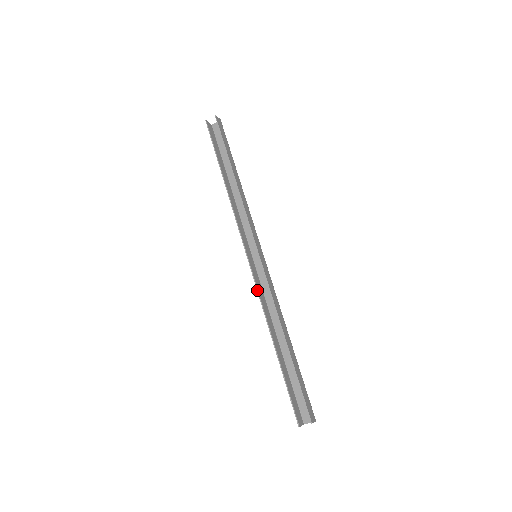
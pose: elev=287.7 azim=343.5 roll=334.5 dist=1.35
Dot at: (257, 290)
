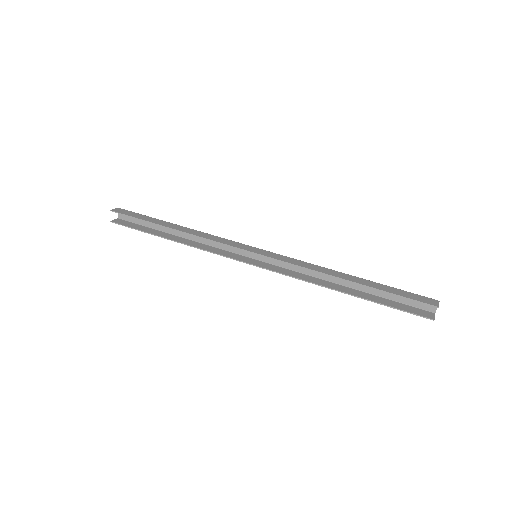
Dot at: occluded
